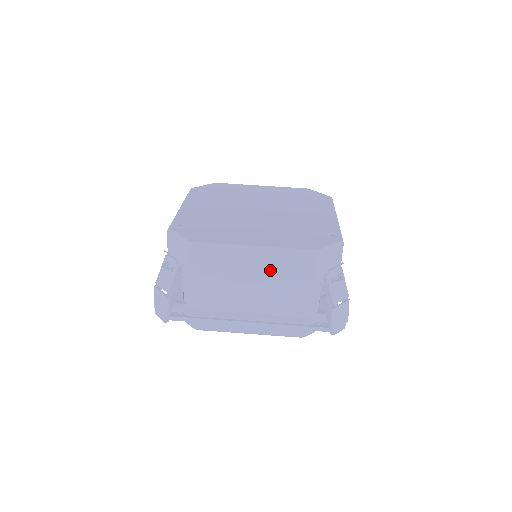
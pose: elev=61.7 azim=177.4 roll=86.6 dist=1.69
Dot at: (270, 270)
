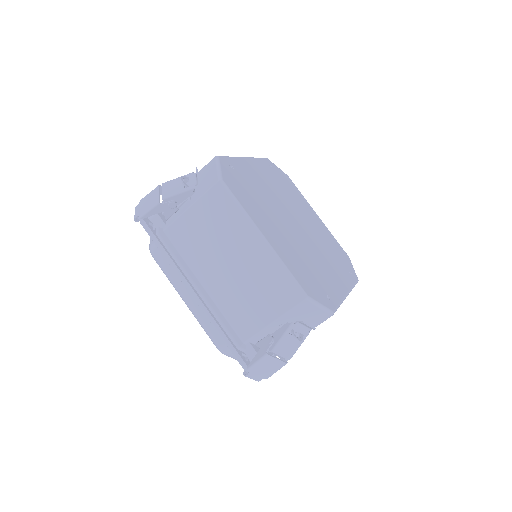
Dot at: (256, 270)
